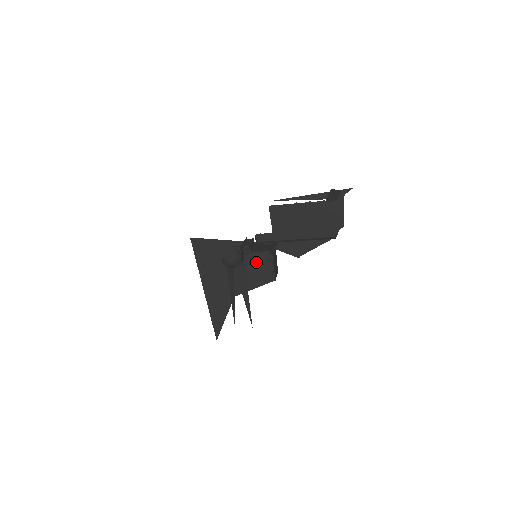
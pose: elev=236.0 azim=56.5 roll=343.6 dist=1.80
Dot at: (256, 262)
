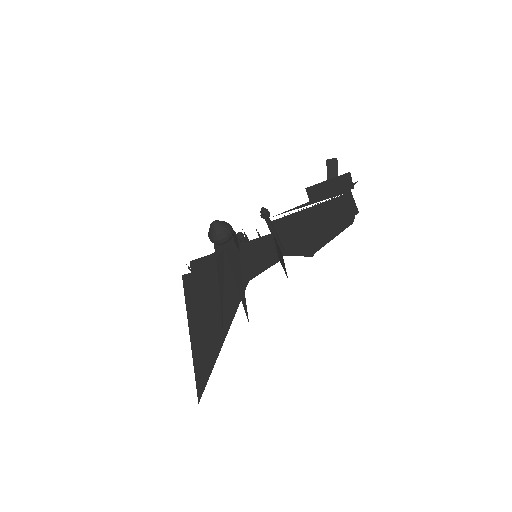
Dot at: (254, 250)
